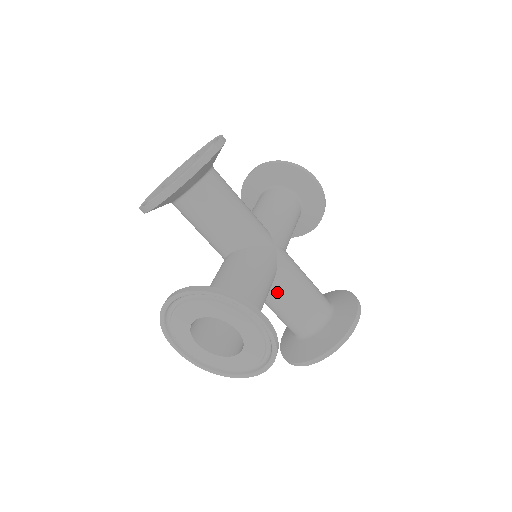
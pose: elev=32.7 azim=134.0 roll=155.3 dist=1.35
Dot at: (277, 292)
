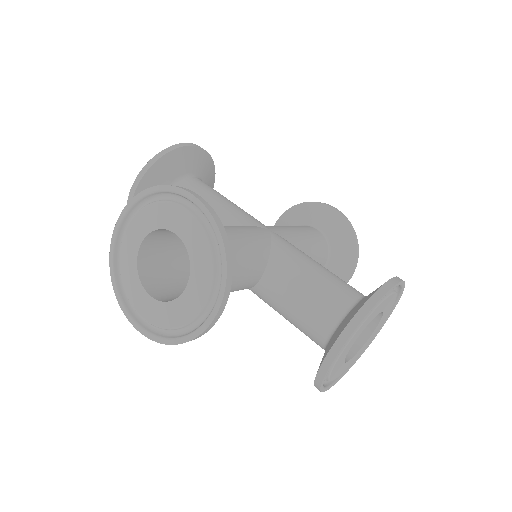
Dot at: (276, 273)
